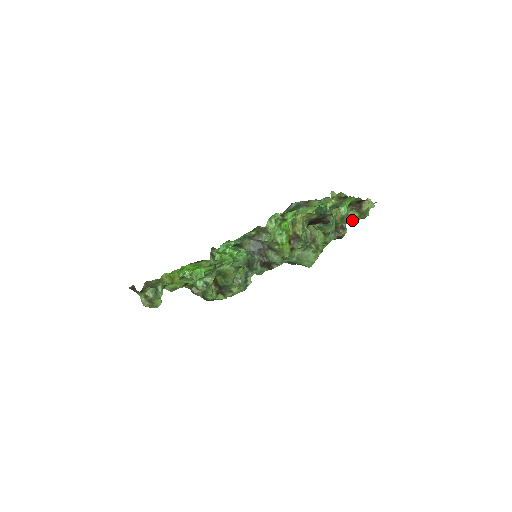
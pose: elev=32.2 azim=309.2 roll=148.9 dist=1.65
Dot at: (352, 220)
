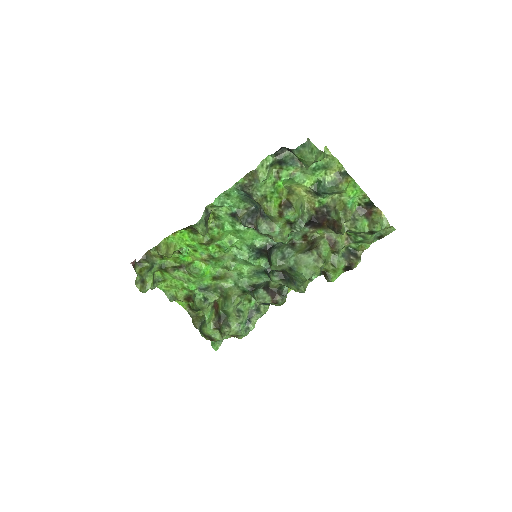
Dot at: (359, 225)
